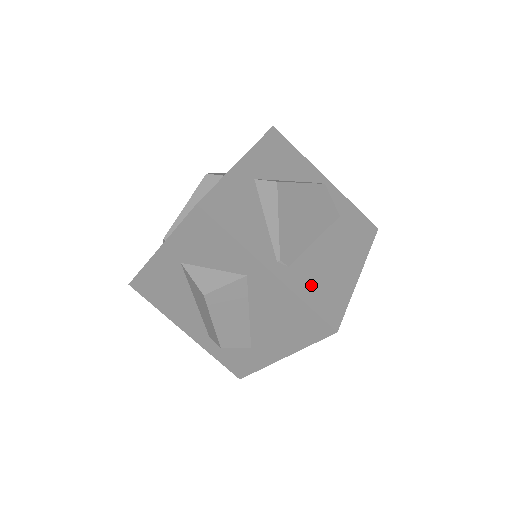
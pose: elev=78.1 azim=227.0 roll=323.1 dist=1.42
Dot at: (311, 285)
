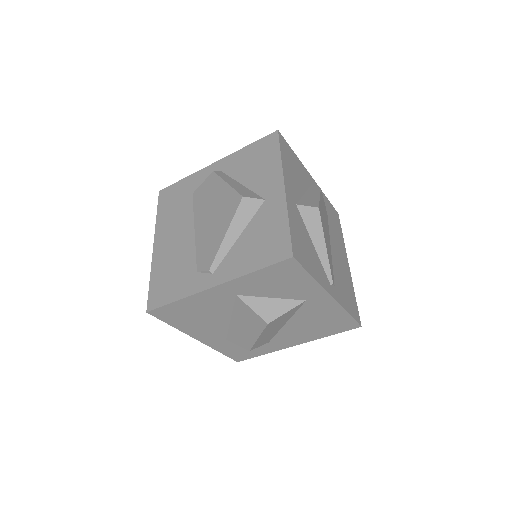
Dot at: (344, 294)
